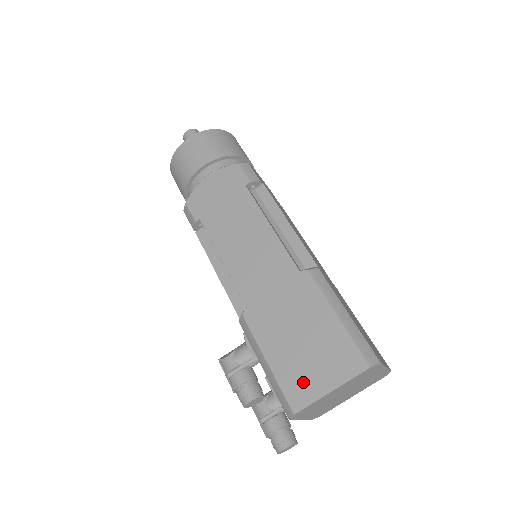
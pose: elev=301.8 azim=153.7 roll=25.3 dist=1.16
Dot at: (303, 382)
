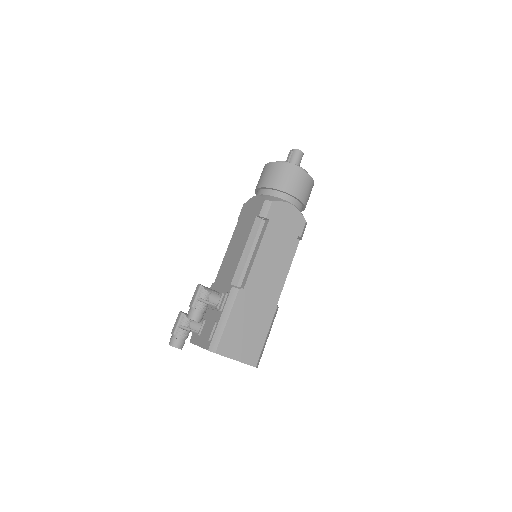
Dot at: (231, 345)
